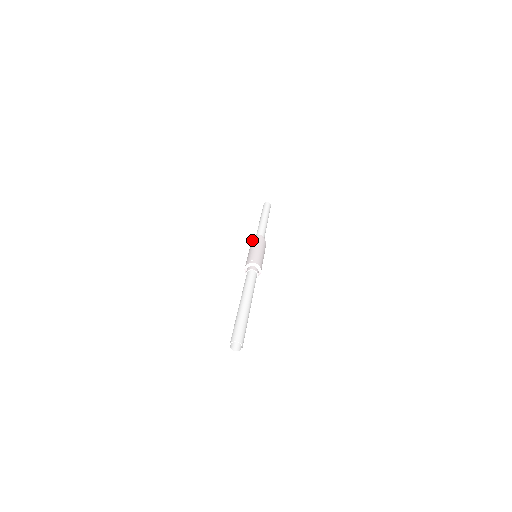
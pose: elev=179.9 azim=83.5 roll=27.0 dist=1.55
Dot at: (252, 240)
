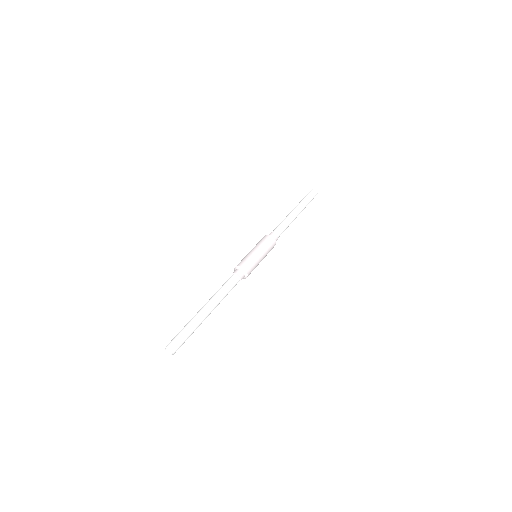
Dot at: occluded
